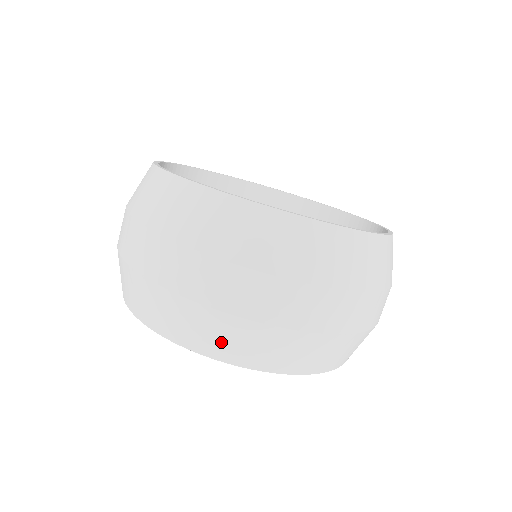
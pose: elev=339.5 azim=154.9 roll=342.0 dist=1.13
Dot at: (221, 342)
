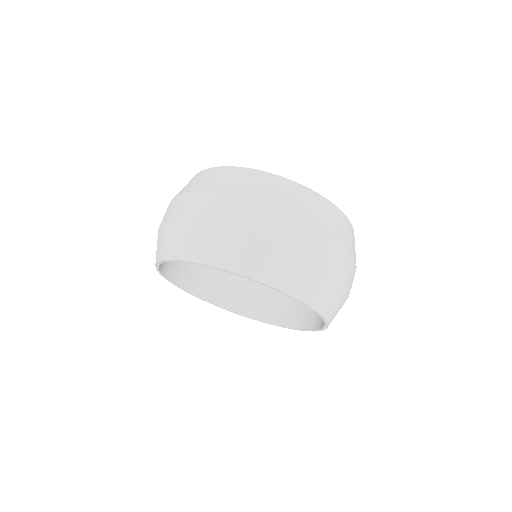
Dot at: (223, 251)
